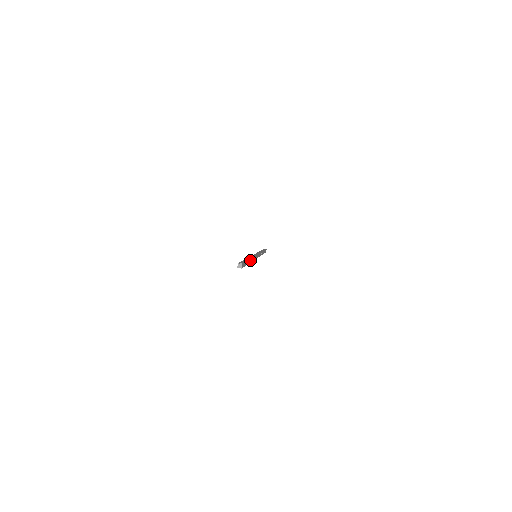
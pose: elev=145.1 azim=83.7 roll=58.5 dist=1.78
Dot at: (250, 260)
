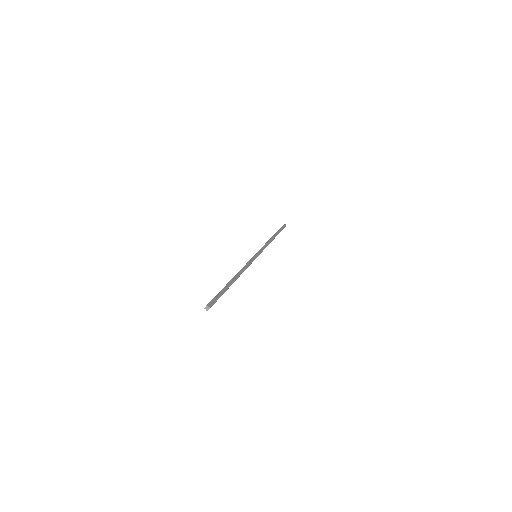
Dot at: occluded
